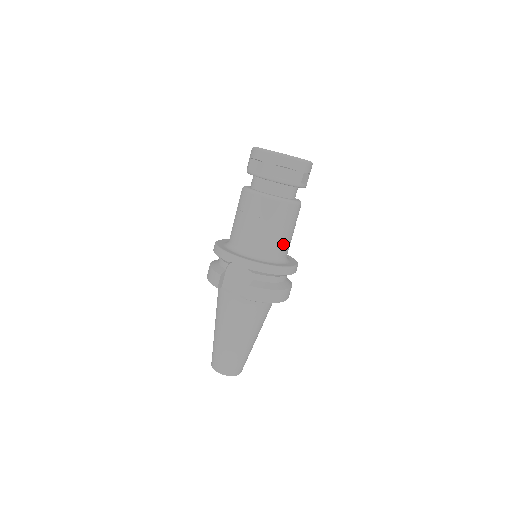
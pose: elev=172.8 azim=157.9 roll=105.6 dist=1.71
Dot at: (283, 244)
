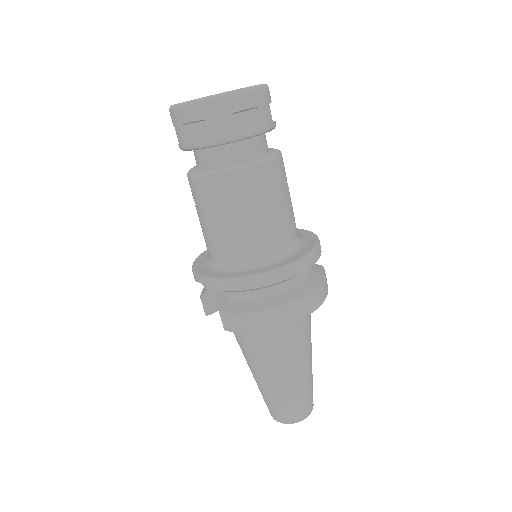
Dot at: (254, 237)
